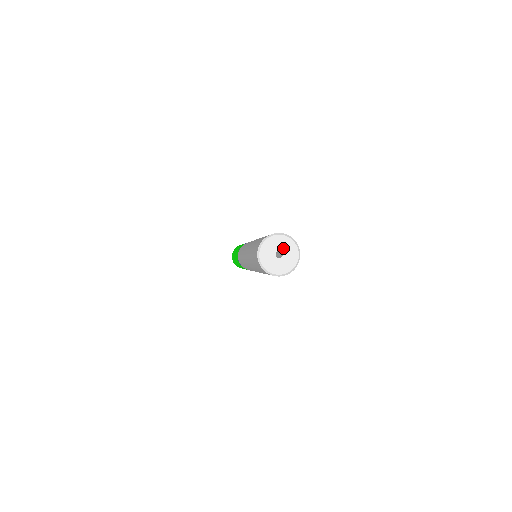
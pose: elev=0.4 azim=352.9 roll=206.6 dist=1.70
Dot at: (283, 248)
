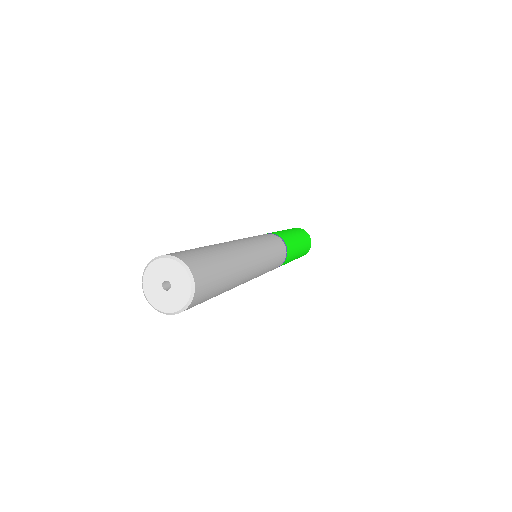
Dot at: (168, 275)
